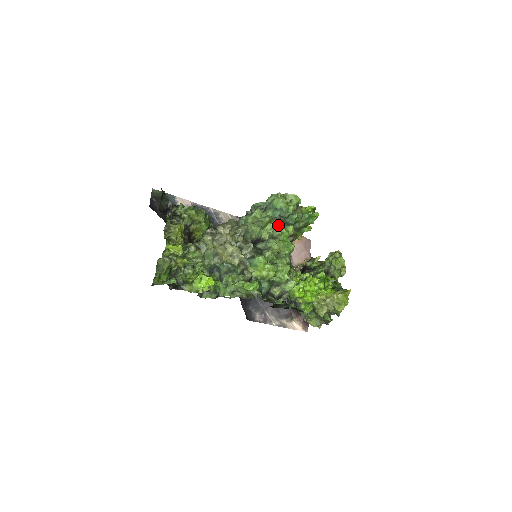
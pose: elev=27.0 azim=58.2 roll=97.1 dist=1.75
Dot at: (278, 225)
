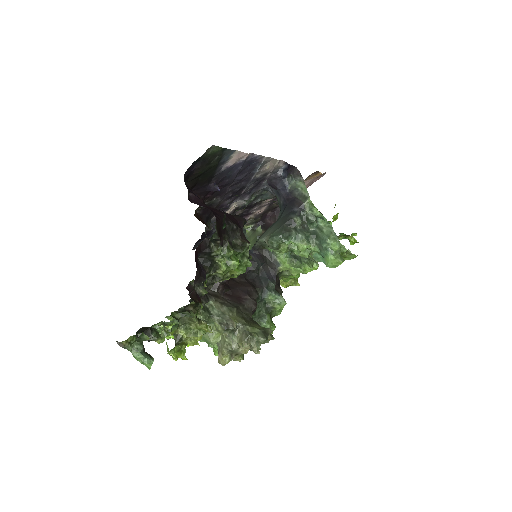
Dot at: occluded
